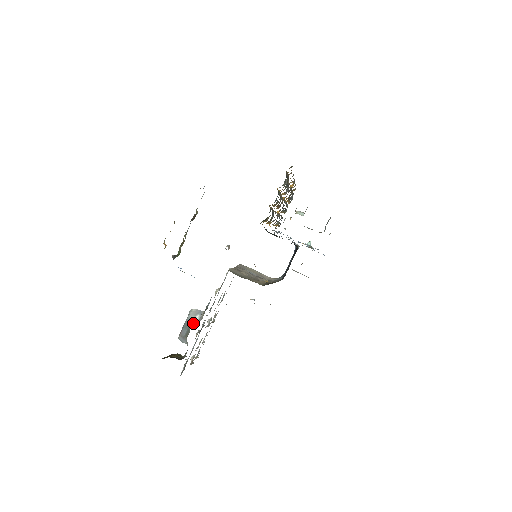
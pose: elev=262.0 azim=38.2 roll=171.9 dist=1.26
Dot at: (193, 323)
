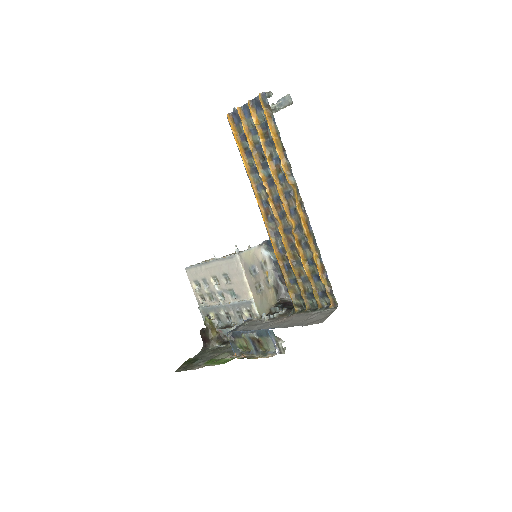
Dot at: occluded
